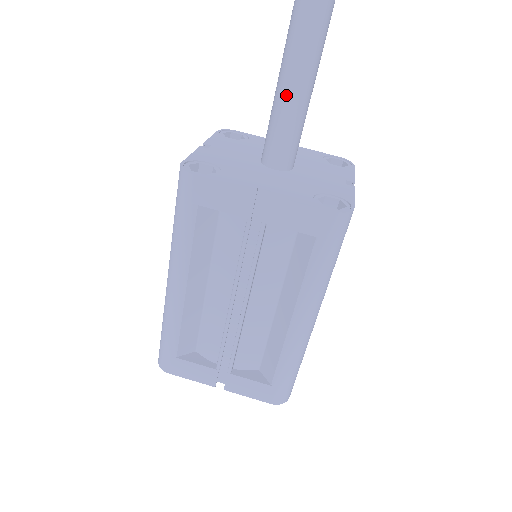
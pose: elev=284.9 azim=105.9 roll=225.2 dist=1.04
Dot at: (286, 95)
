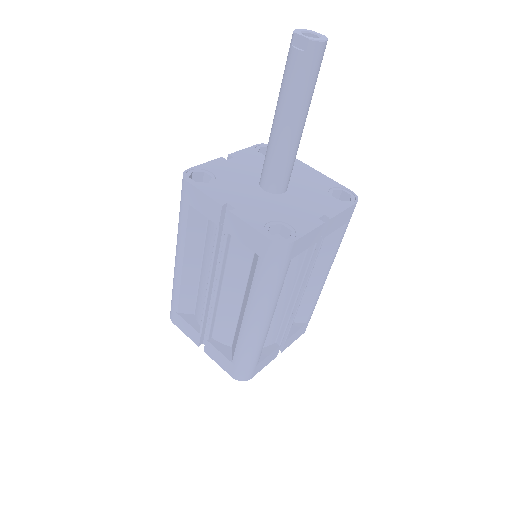
Dot at: (274, 132)
